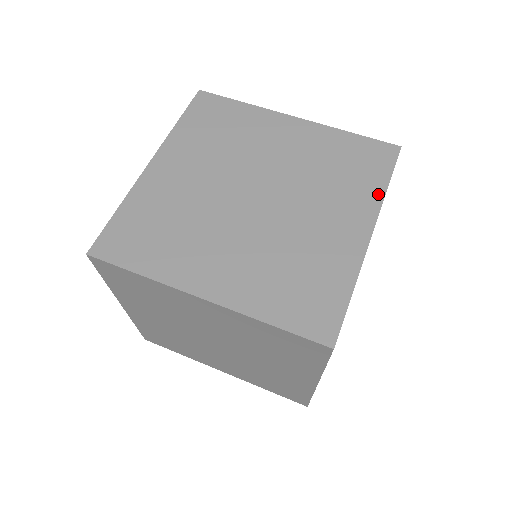
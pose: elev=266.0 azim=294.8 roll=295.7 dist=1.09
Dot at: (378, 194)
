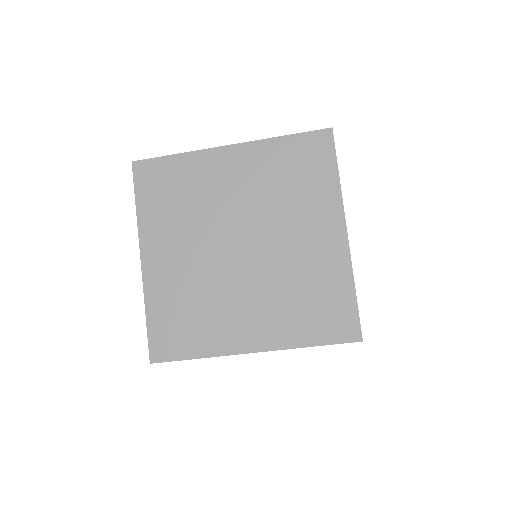
Dot at: occluded
